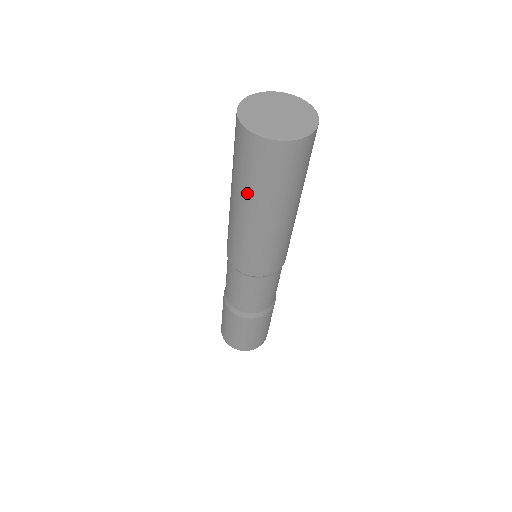
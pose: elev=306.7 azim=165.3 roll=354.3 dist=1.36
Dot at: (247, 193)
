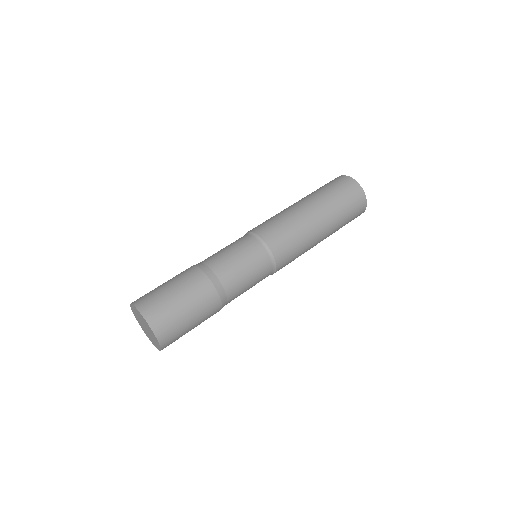
Dot at: (321, 196)
